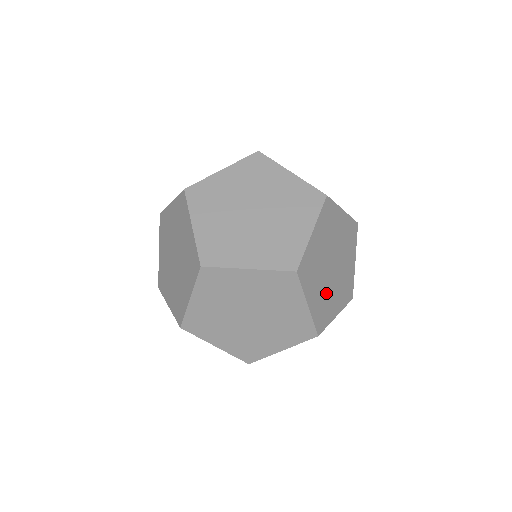
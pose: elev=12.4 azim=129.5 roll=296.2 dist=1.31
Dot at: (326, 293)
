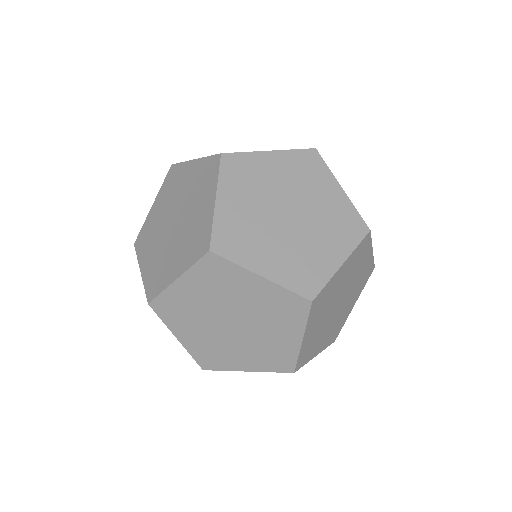
Dot at: (257, 227)
